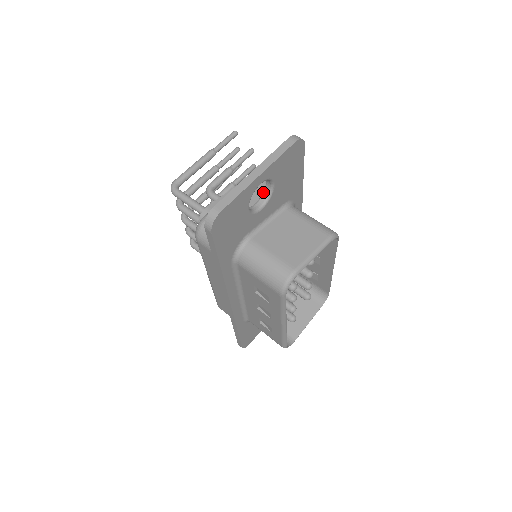
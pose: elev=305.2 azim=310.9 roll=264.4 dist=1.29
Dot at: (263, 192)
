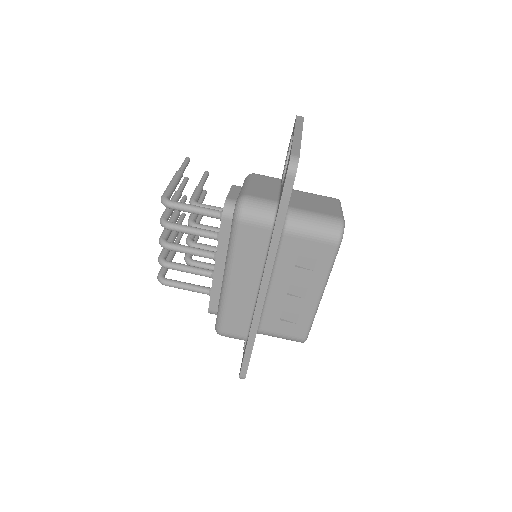
Dot at: occluded
